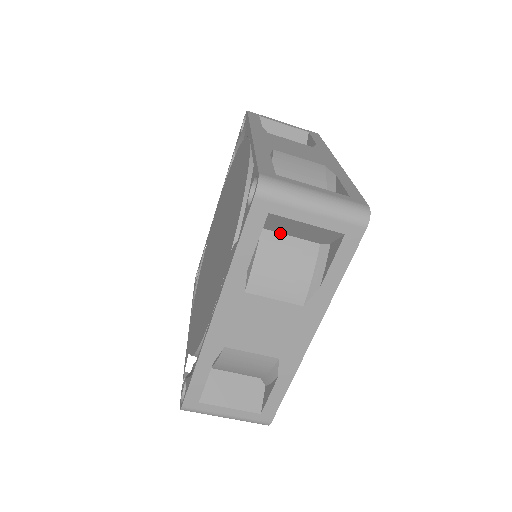
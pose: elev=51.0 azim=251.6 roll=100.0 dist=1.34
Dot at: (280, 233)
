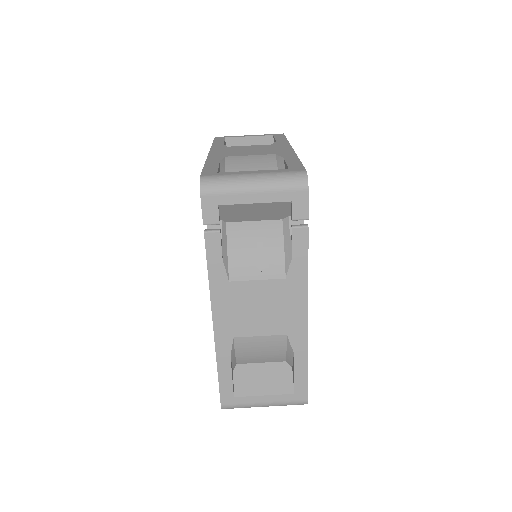
Dot at: occluded
